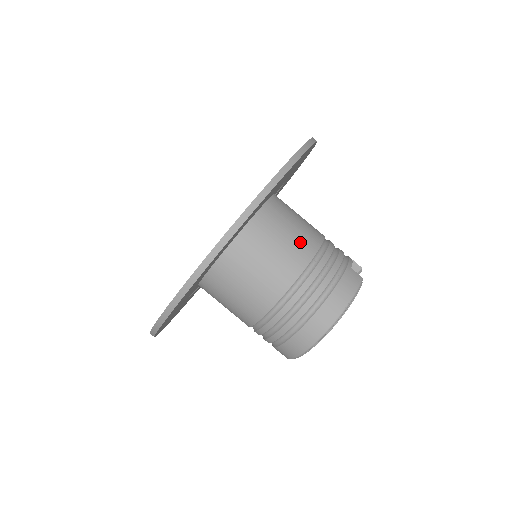
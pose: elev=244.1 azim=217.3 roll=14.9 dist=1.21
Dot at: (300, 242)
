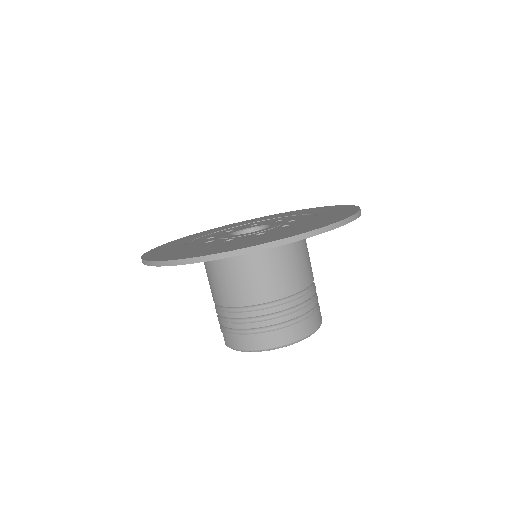
Dot at: (308, 269)
